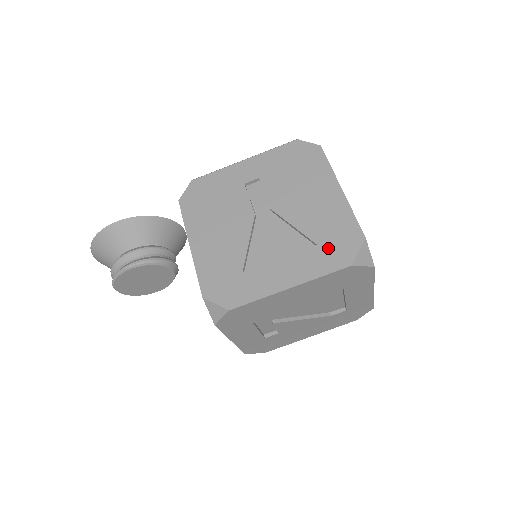
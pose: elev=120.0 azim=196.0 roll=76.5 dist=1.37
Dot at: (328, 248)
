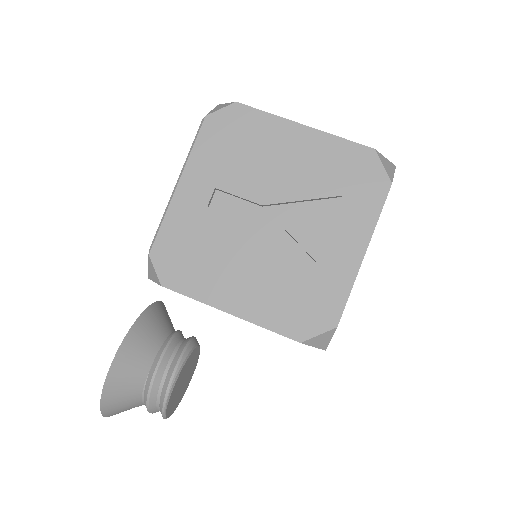
Dot at: (355, 189)
